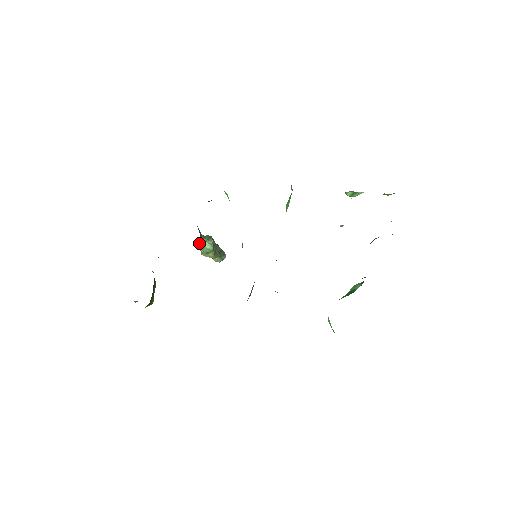
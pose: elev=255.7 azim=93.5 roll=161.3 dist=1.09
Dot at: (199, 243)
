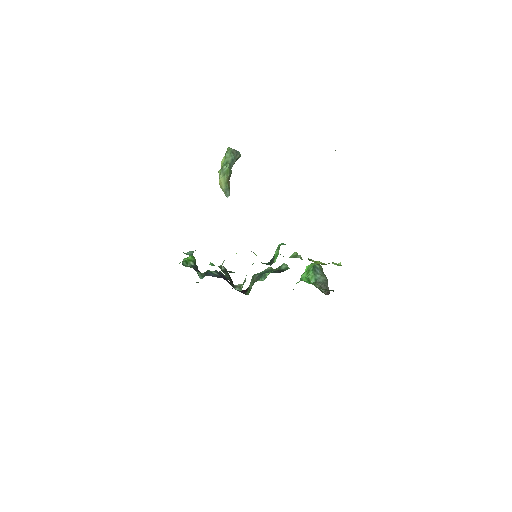
Dot at: (220, 184)
